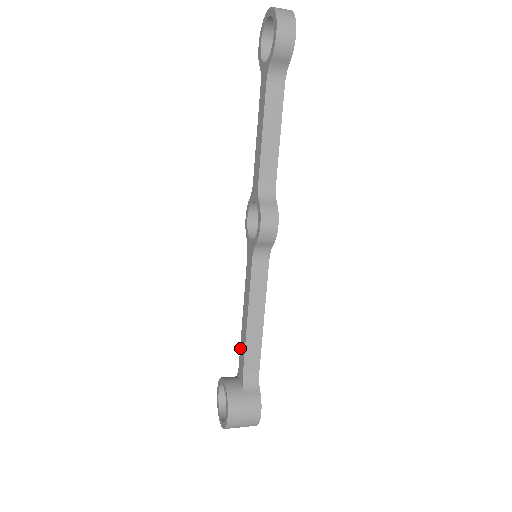
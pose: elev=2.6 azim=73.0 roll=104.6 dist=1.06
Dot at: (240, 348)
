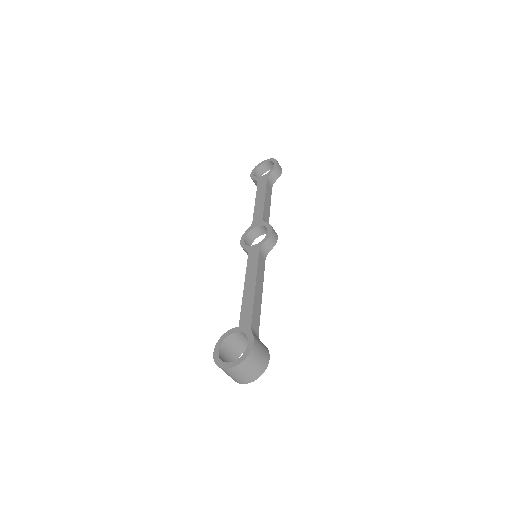
Dot at: (241, 314)
